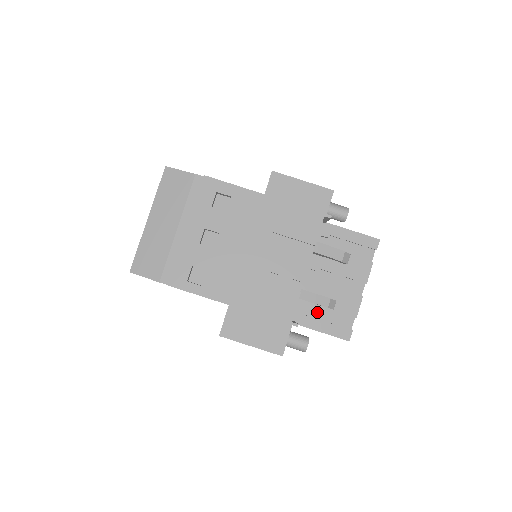
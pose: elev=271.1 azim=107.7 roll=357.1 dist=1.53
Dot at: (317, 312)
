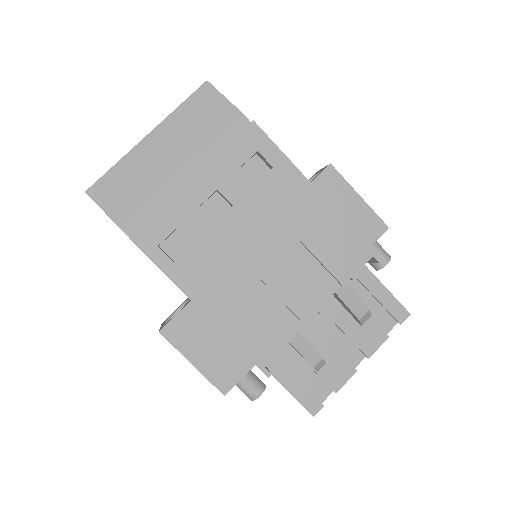
Dot at: (293, 362)
